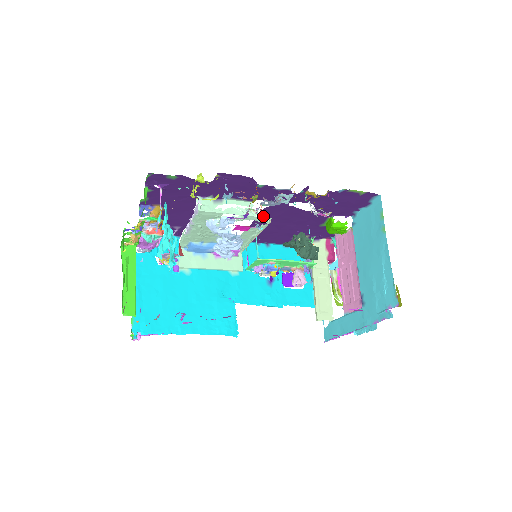
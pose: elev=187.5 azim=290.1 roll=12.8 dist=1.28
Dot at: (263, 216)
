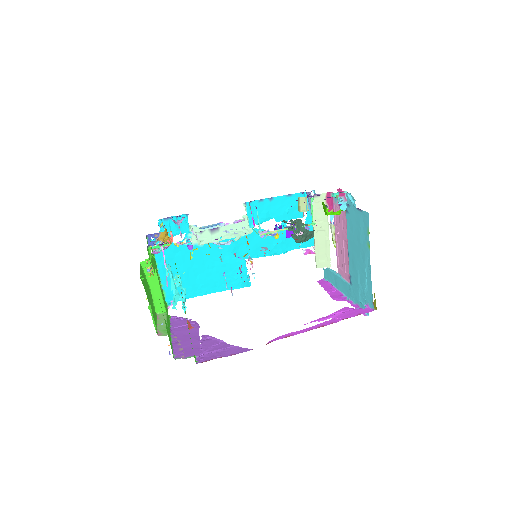
Dot at: occluded
